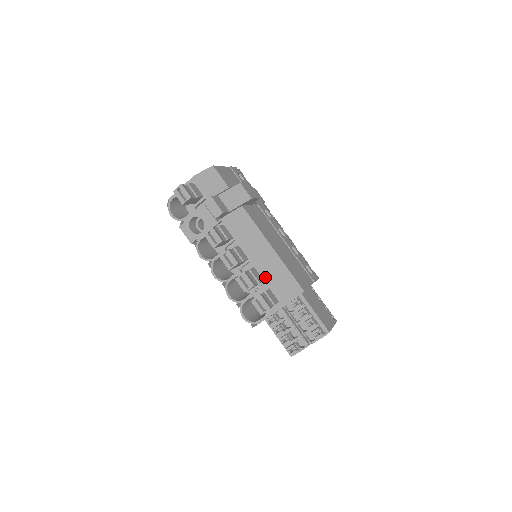
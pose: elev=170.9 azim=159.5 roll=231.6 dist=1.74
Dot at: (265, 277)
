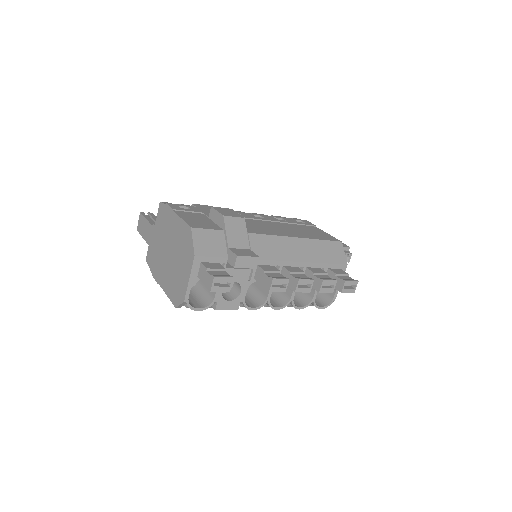
Dot at: (320, 265)
